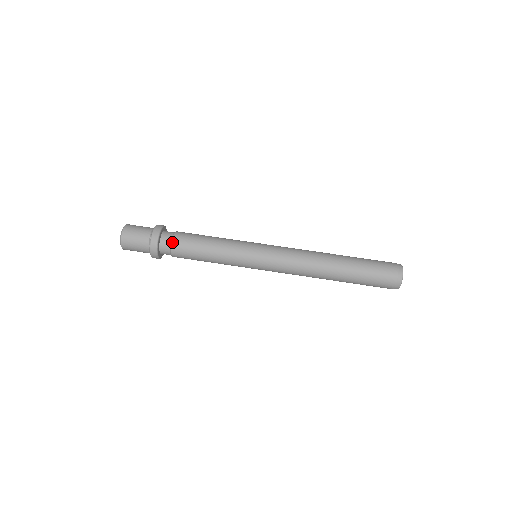
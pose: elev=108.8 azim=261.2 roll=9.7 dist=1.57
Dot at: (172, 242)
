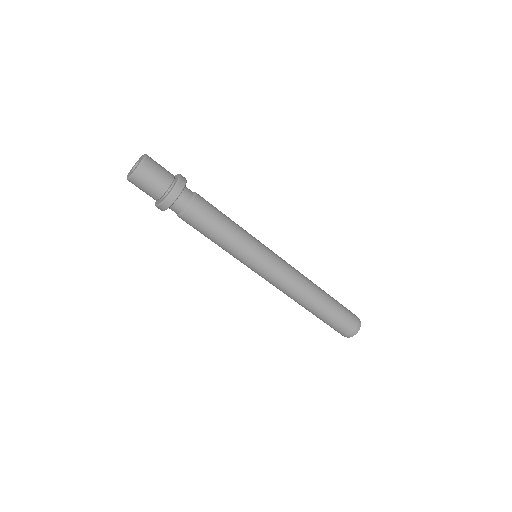
Dot at: (178, 216)
